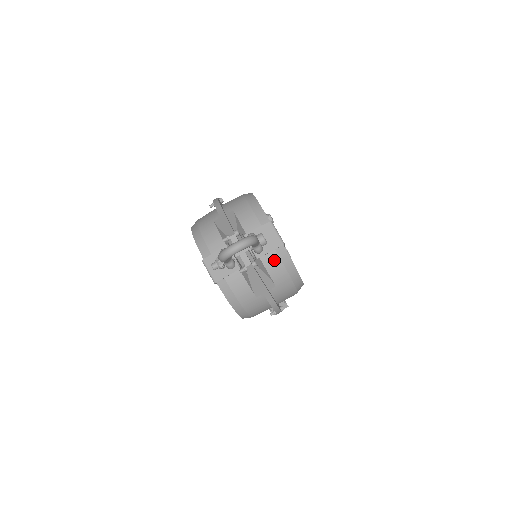
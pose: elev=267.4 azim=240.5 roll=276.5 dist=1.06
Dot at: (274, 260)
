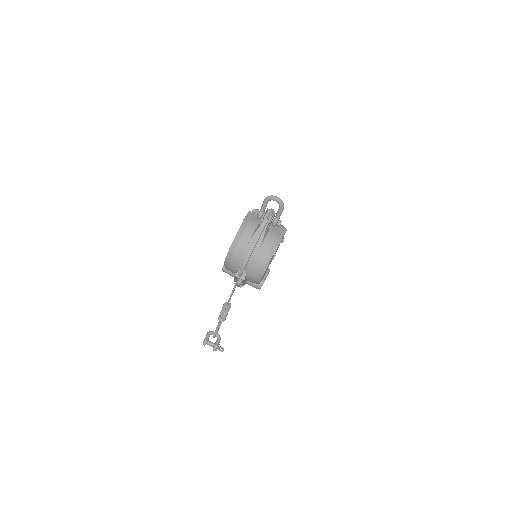
Dot at: (272, 239)
